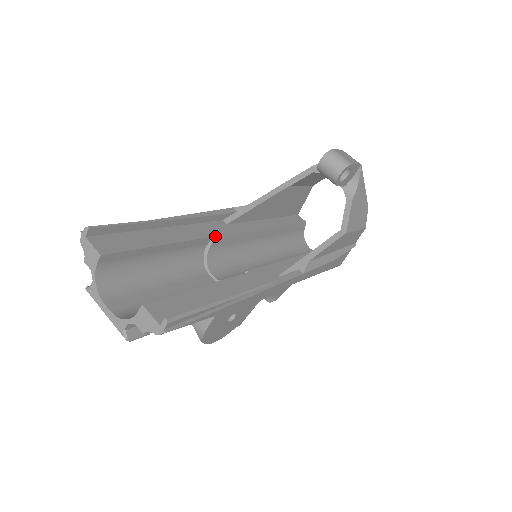
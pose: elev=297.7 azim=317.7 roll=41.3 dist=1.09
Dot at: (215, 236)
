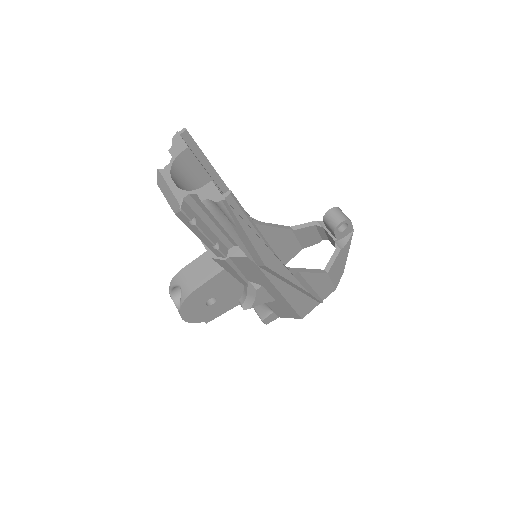
Dot at: occluded
